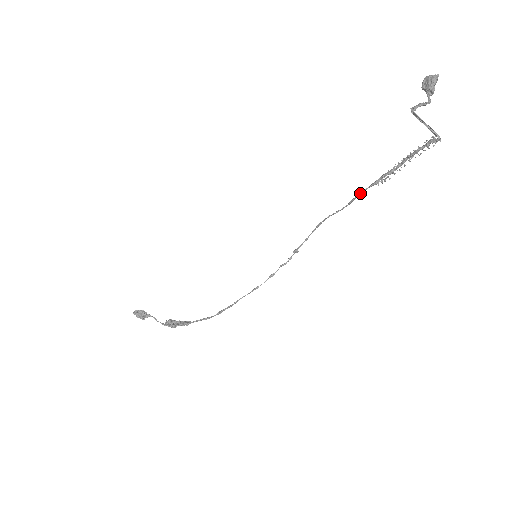
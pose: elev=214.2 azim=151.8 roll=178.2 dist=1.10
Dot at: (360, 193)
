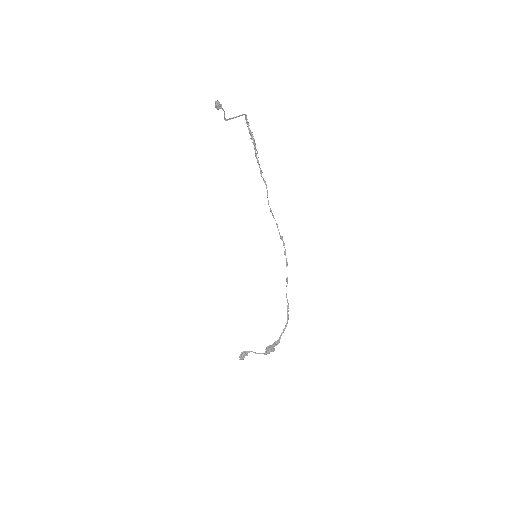
Dot at: (261, 174)
